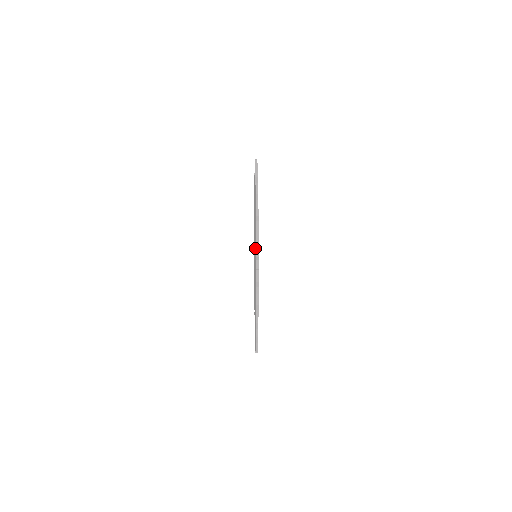
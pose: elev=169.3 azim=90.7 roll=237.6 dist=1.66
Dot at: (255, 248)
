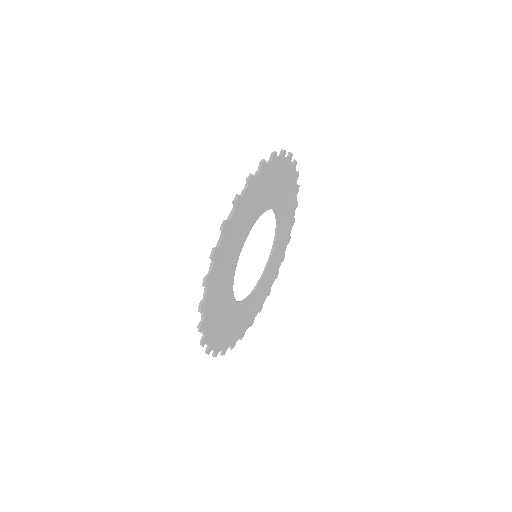
Dot at: occluded
